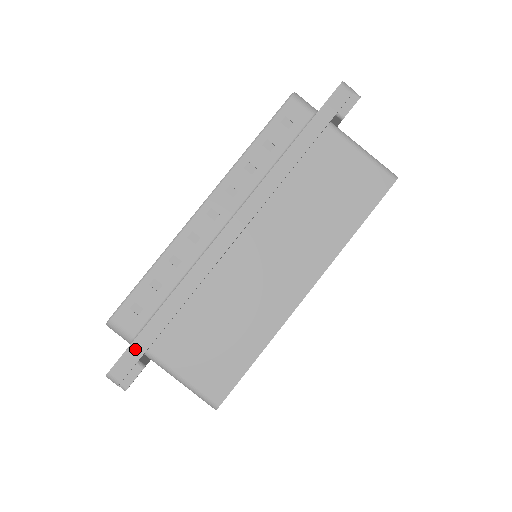
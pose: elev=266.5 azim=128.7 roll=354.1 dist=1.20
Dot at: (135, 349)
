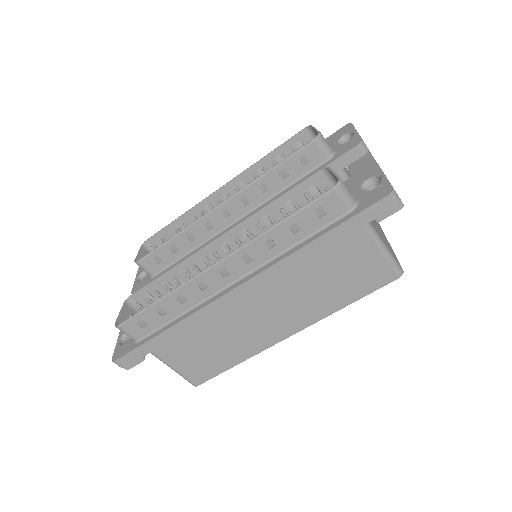
Dot at: (138, 352)
